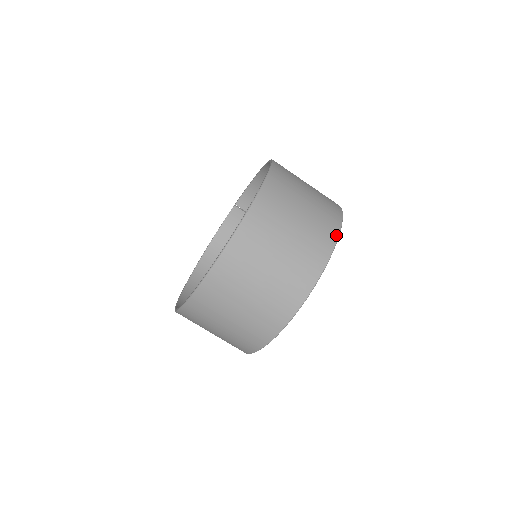
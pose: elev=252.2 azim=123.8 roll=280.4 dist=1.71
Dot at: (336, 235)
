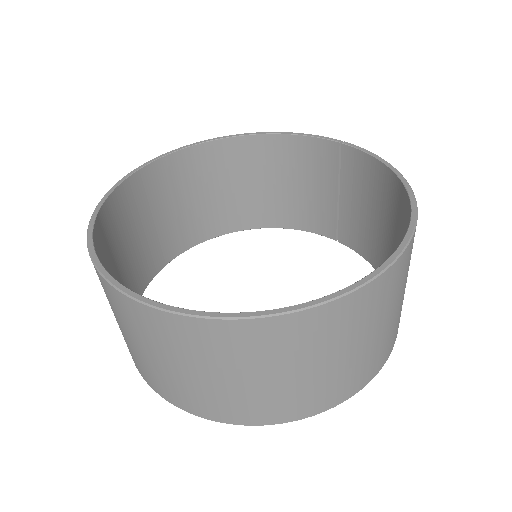
Dot at: (317, 412)
